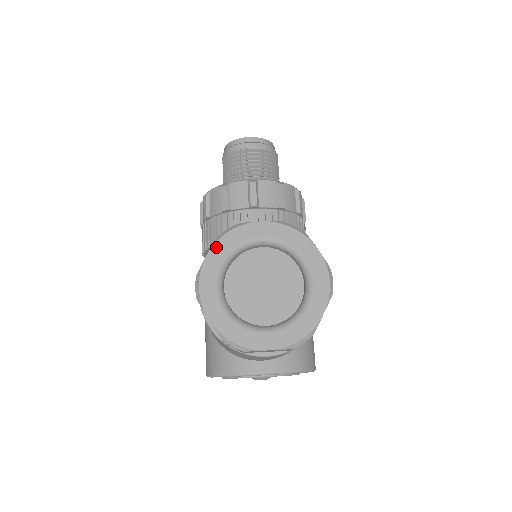
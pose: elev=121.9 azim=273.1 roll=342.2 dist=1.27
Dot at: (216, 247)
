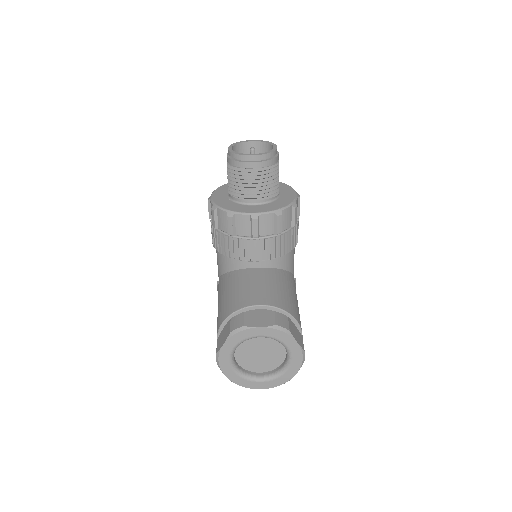
Dot at: (229, 341)
